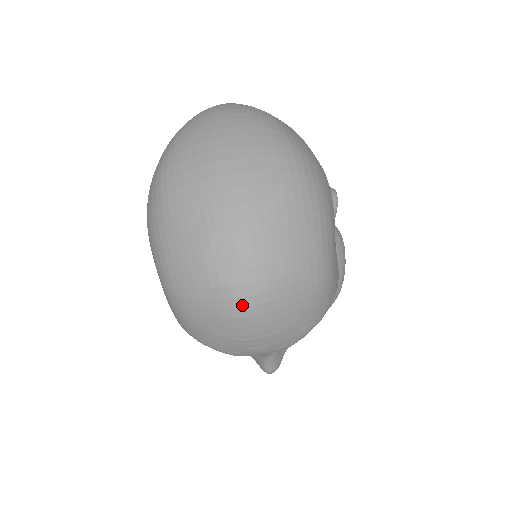
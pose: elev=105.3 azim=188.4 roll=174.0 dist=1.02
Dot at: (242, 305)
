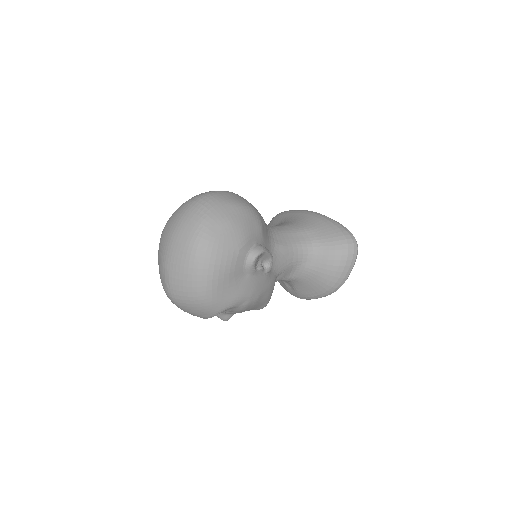
Dot at: (169, 298)
